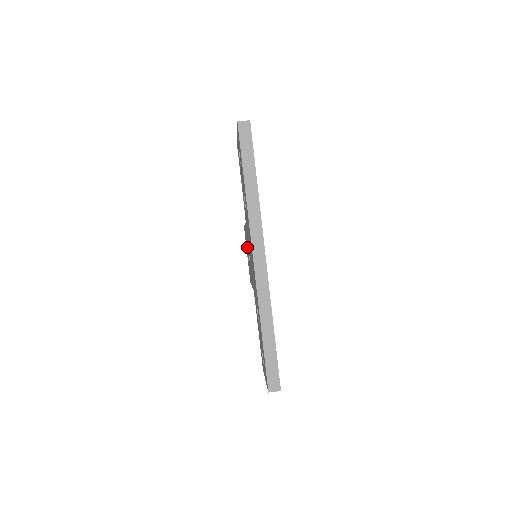
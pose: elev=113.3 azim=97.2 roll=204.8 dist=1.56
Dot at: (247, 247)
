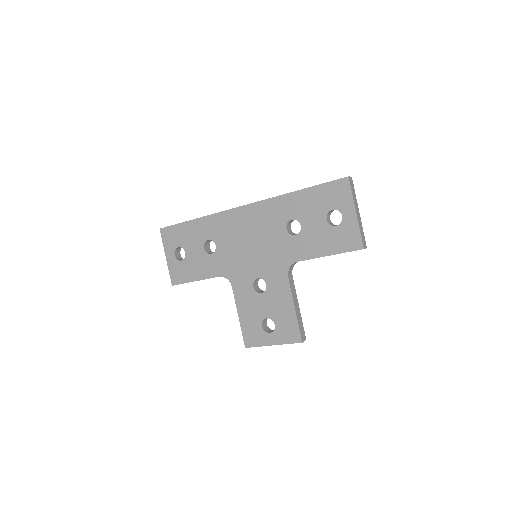
Dot at: (257, 309)
